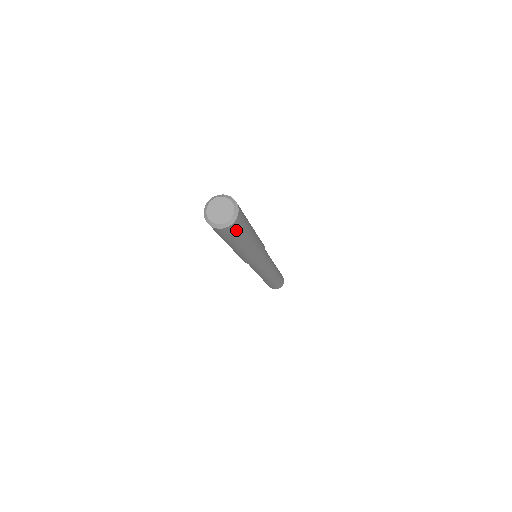
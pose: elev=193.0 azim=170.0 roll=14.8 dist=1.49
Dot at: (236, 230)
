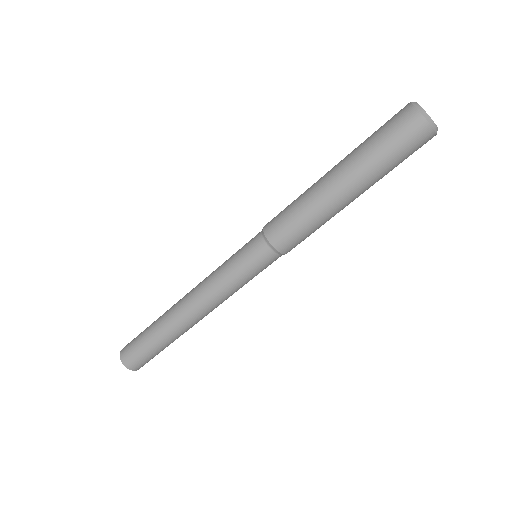
Dot at: (406, 140)
